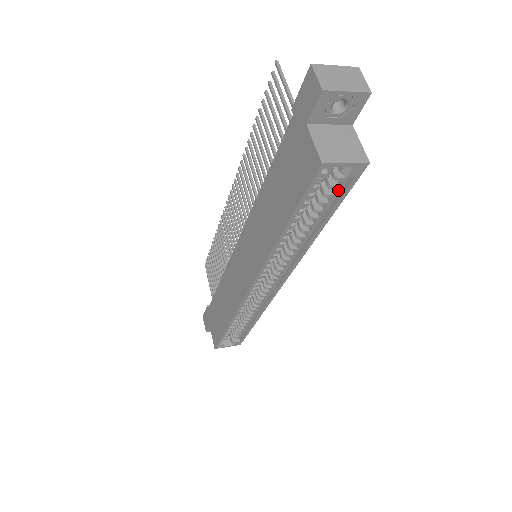
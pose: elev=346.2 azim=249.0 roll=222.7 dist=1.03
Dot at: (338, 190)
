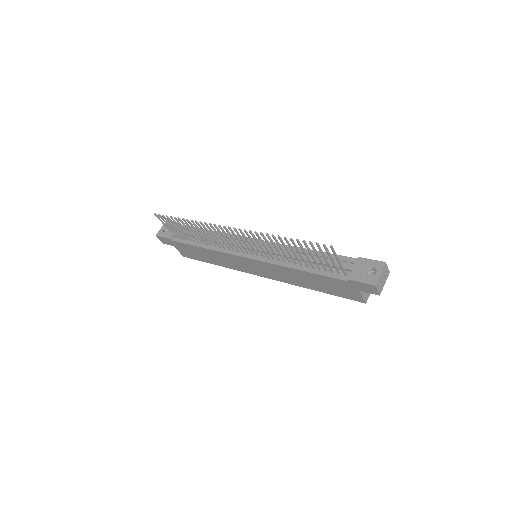
Dot at: occluded
